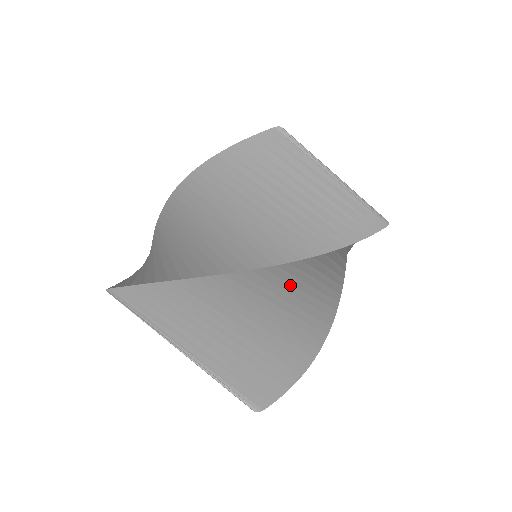
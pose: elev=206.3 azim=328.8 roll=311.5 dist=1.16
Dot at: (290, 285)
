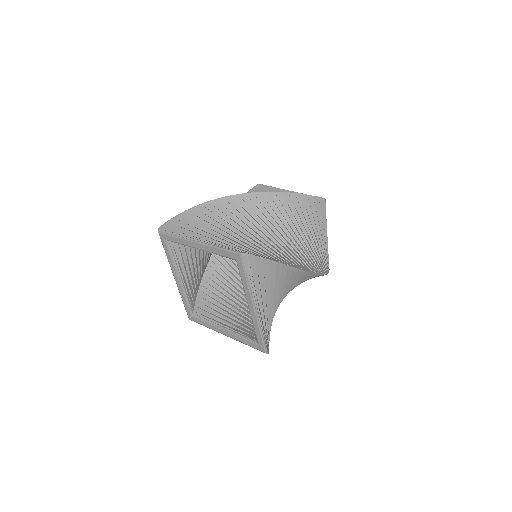
Dot at: (297, 285)
